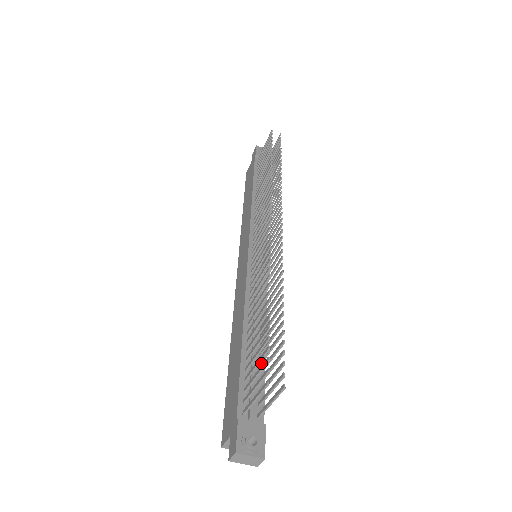
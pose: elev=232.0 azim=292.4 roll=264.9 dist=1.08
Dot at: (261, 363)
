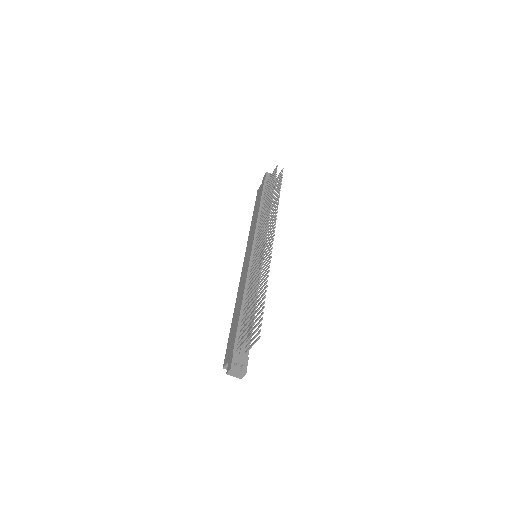
Dot at: occluded
